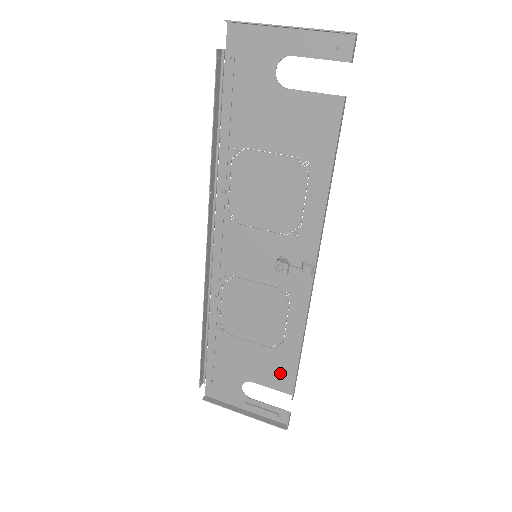
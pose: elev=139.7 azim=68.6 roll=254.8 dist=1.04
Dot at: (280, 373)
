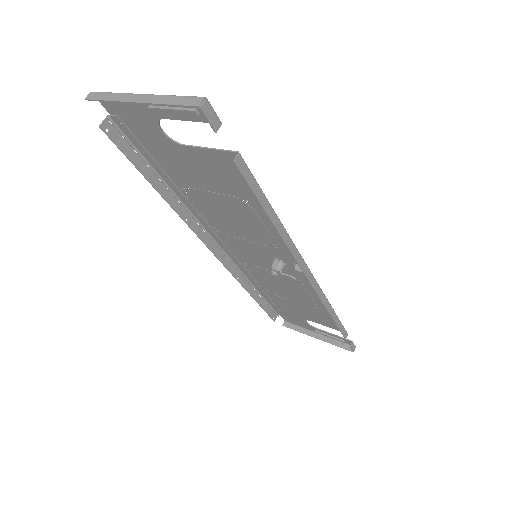
Dot at: (328, 321)
